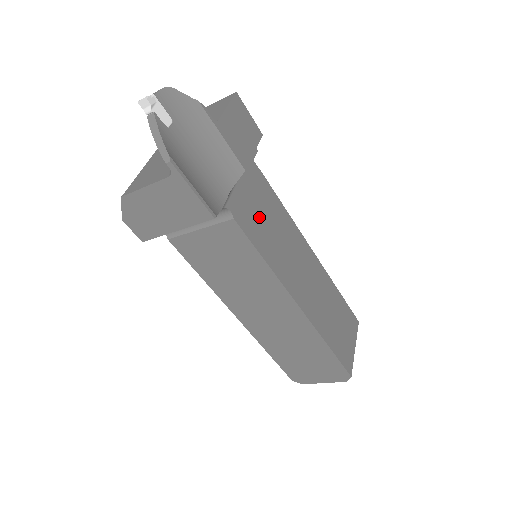
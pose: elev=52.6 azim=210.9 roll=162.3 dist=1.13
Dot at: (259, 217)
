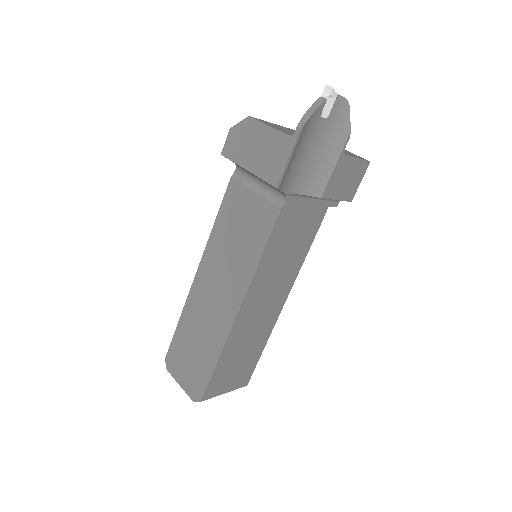
Dot at: (291, 233)
